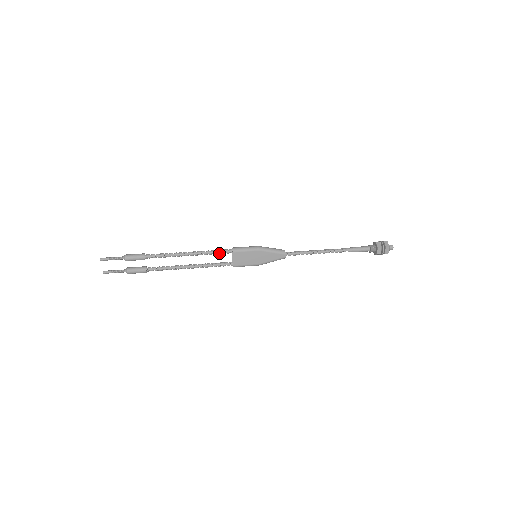
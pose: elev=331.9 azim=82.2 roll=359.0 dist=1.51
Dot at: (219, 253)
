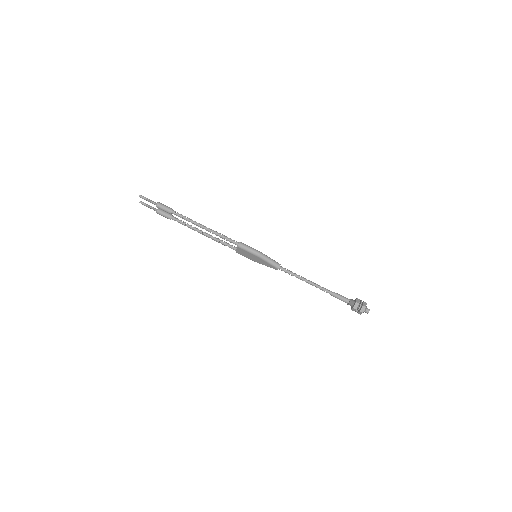
Dot at: (227, 240)
